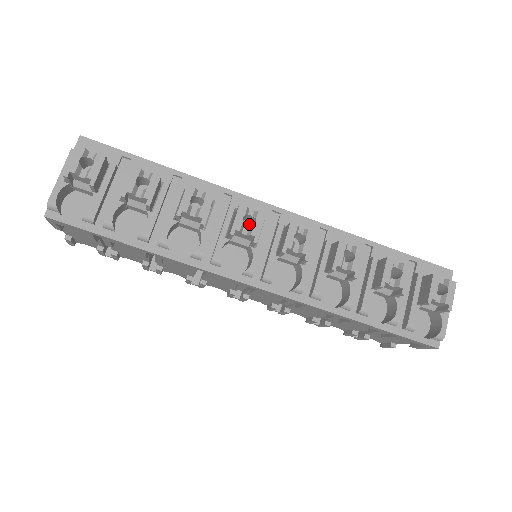
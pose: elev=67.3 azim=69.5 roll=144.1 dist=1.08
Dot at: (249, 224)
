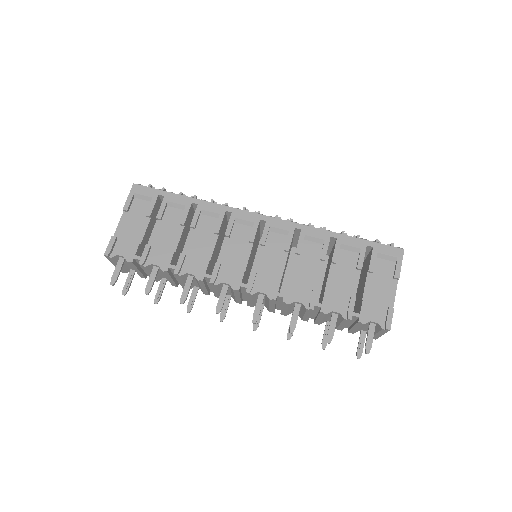
Dot at: occluded
